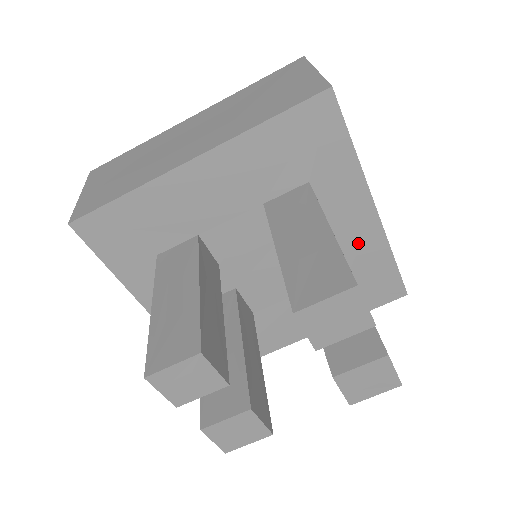
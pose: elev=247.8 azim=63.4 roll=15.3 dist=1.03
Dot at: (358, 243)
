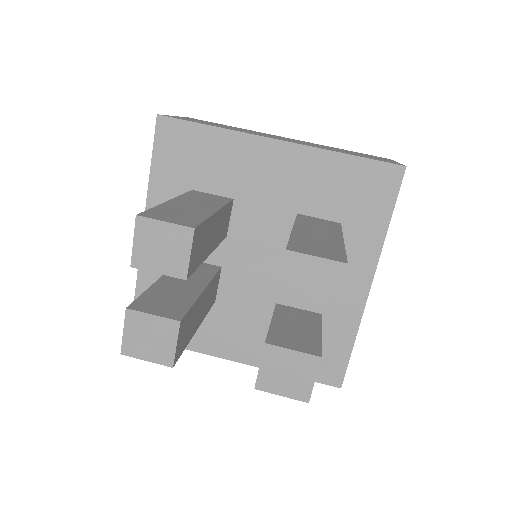
Dot at: (338, 305)
